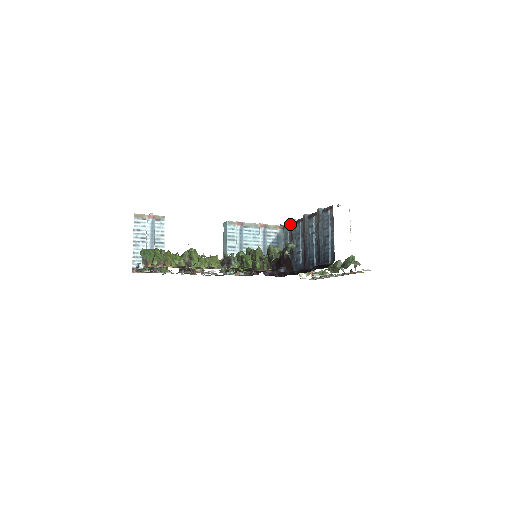
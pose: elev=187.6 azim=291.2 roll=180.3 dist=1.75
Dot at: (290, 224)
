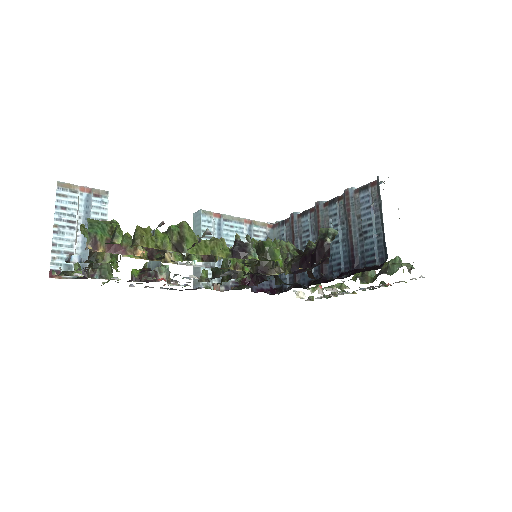
Dot at: (288, 219)
